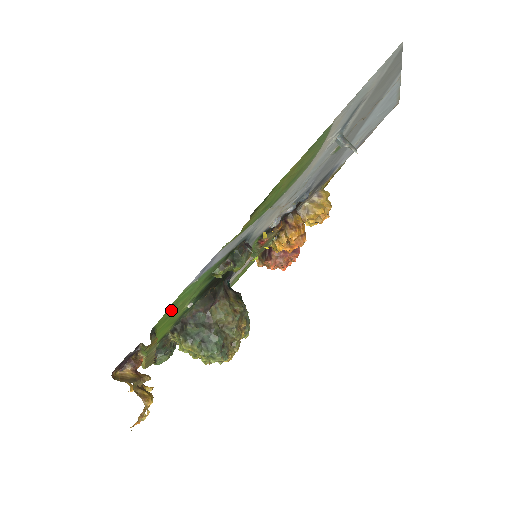
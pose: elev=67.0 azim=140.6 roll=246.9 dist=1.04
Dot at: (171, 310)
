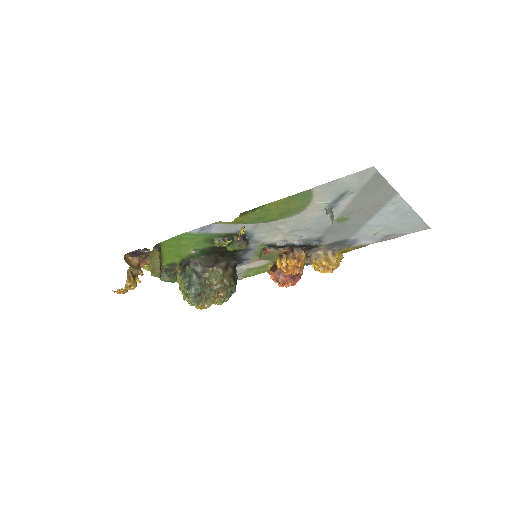
Dot at: (175, 241)
